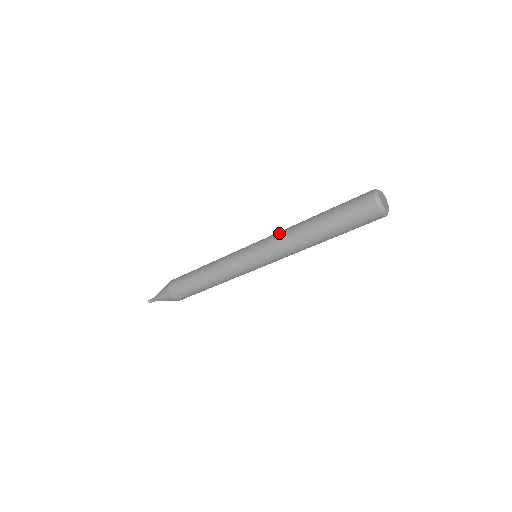
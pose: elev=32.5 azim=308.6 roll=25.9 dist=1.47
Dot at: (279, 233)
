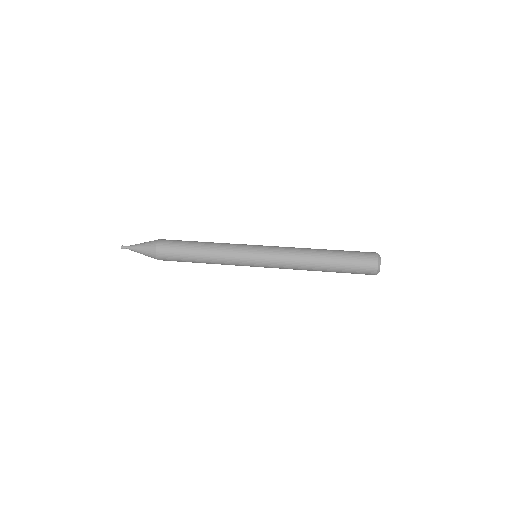
Dot at: (288, 262)
